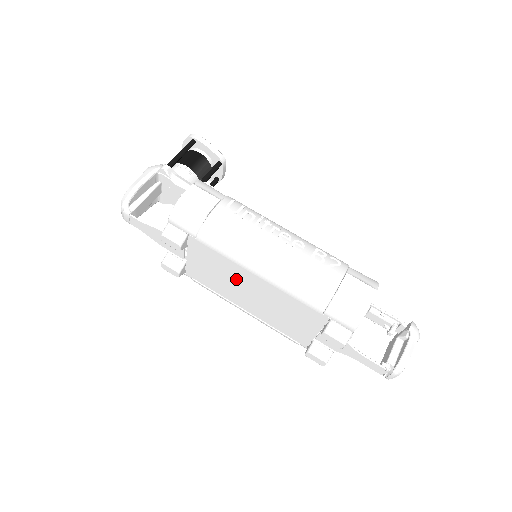
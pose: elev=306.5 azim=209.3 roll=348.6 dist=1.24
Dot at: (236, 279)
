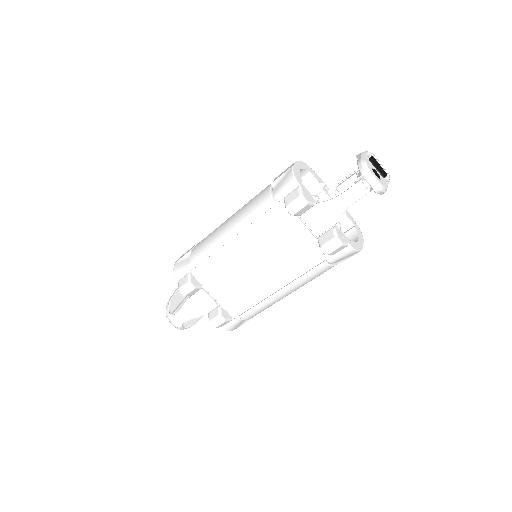
Dot at: (238, 266)
